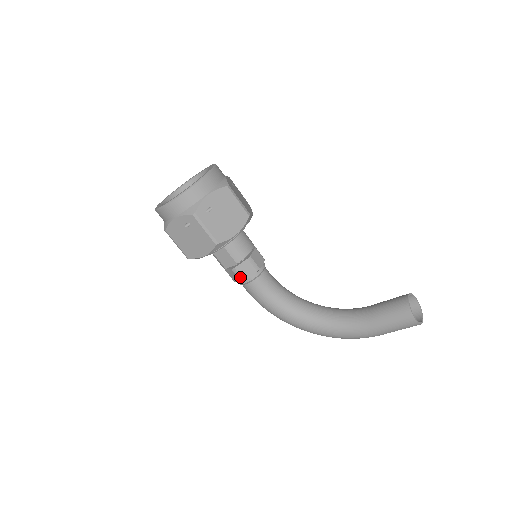
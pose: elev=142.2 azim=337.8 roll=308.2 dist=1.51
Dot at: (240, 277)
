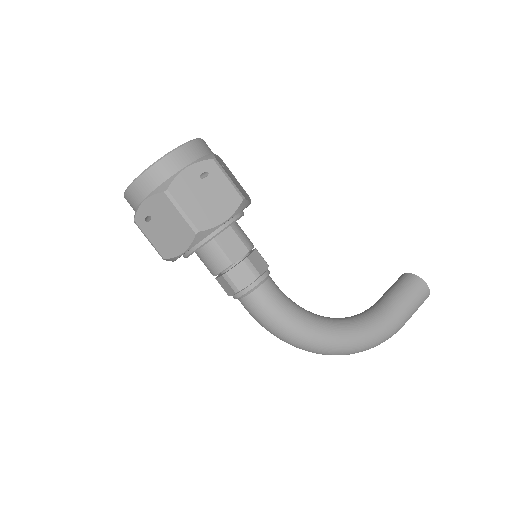
Dot at: (255, 270)
